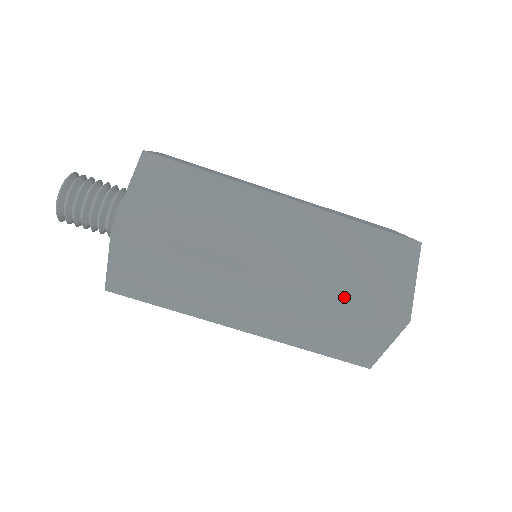
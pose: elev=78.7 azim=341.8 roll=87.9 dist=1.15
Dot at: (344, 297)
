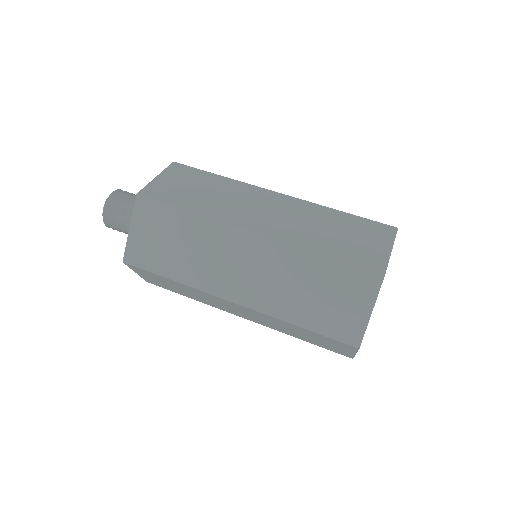
Dot at: (321, 251)
